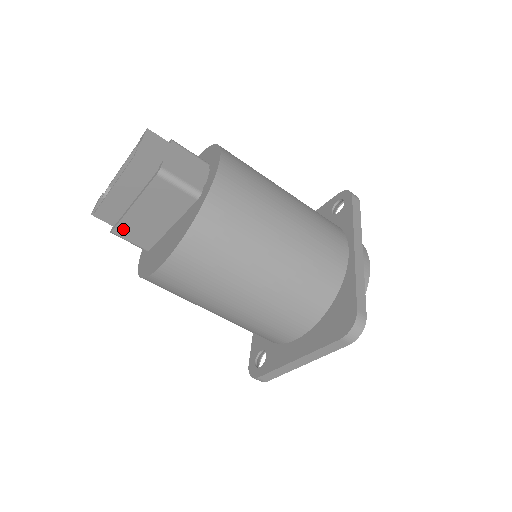
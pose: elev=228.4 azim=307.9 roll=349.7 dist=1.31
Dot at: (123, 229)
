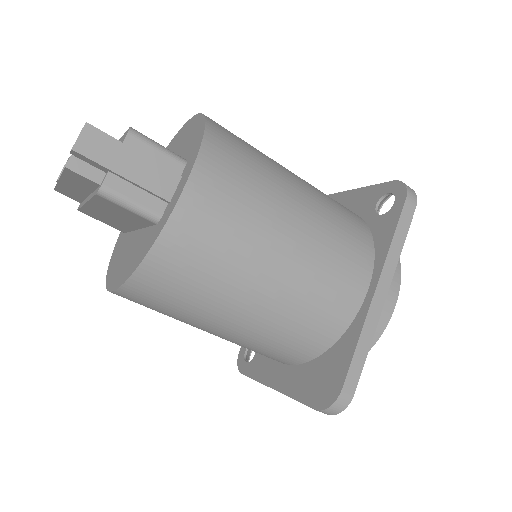
Dot at: (88, 213)
